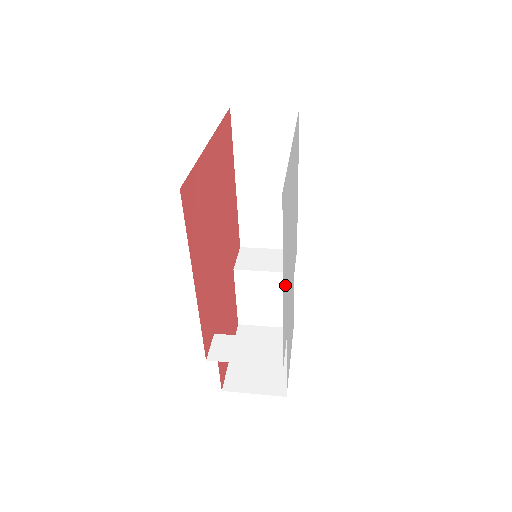
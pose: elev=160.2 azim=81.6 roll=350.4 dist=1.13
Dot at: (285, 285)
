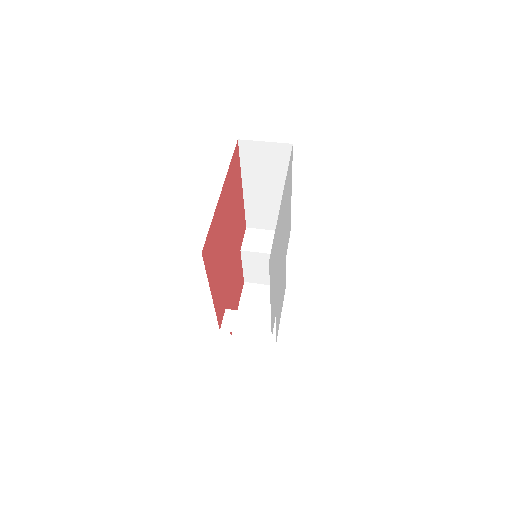
Dot at: (273, 294)
